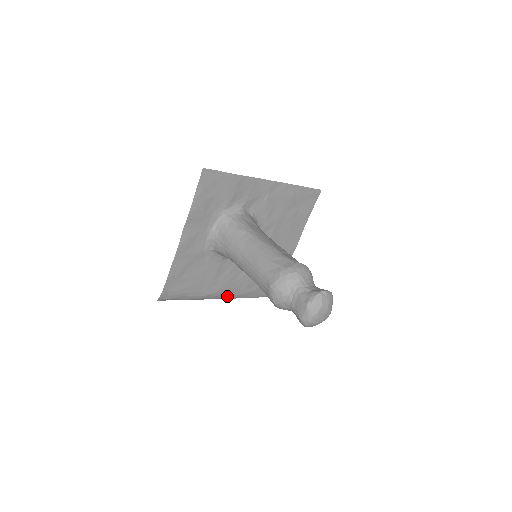
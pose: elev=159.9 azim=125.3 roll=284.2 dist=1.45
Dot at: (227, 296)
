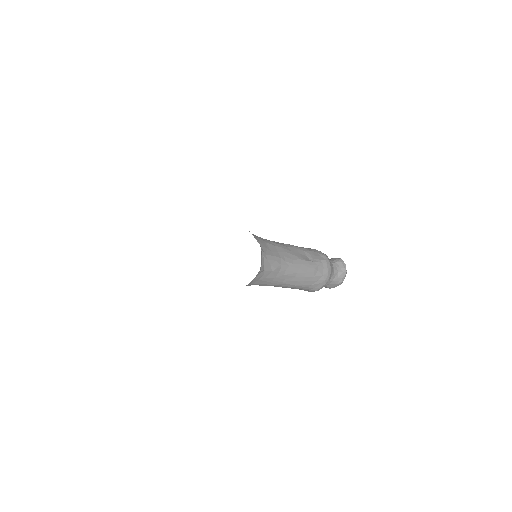
Dot at: occluded
